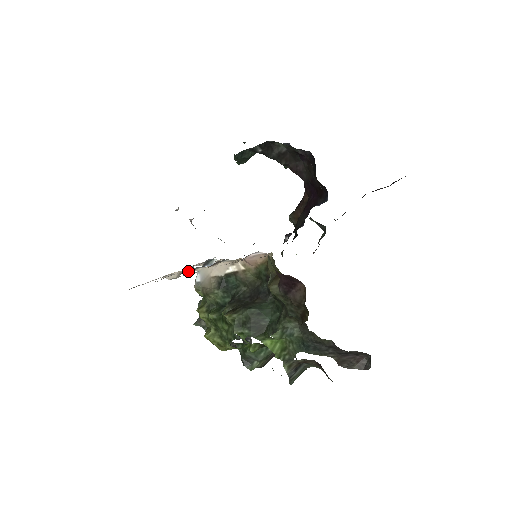
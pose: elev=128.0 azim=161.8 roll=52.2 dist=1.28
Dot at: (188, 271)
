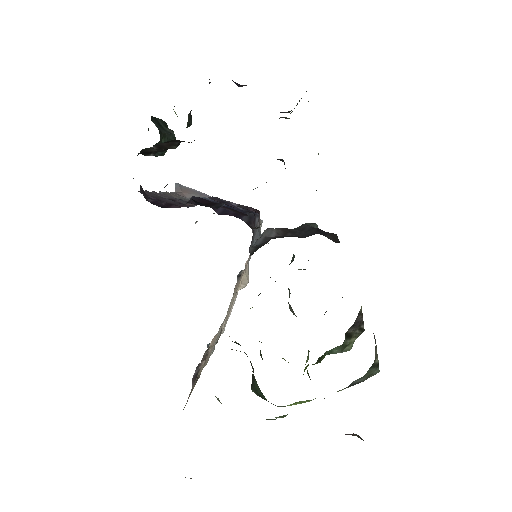
Dot at: occluded
